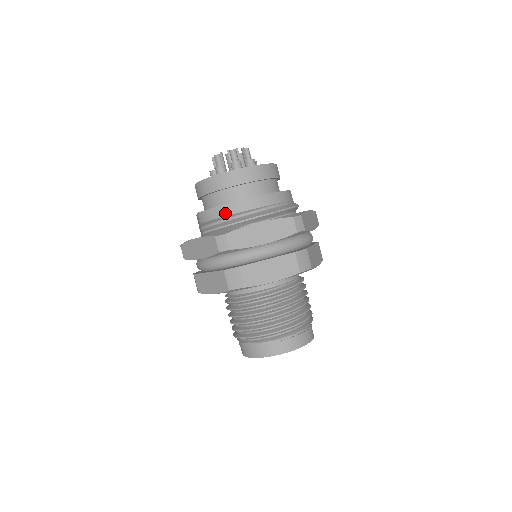
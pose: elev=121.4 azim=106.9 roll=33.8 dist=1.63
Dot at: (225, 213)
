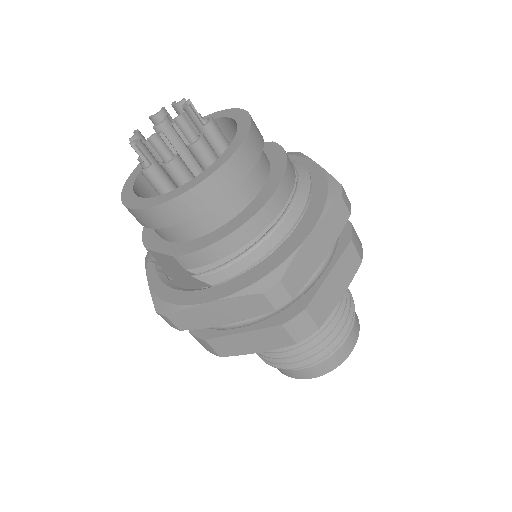
Dot at: (242, 242)
